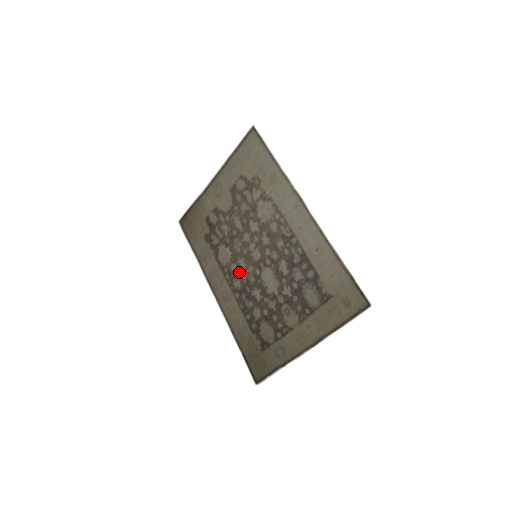
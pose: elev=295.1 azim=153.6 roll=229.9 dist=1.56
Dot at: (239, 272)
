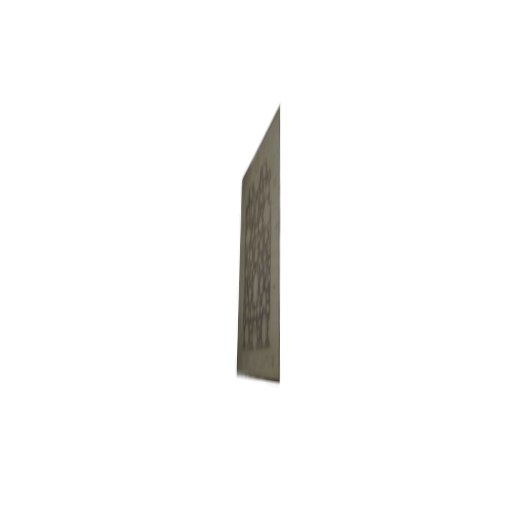
Dot at: (249, 262)
